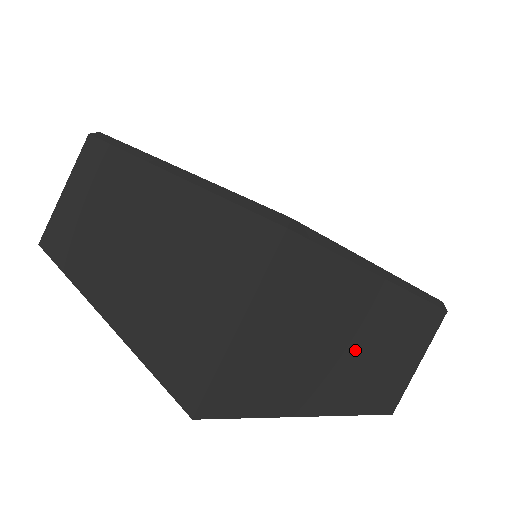
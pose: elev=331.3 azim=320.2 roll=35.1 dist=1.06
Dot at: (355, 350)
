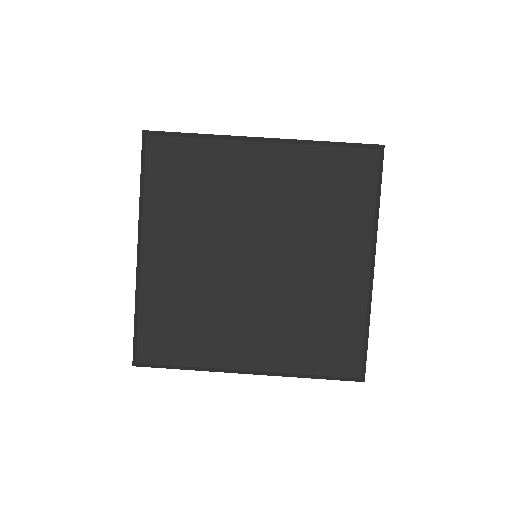
Dot at: occluded
